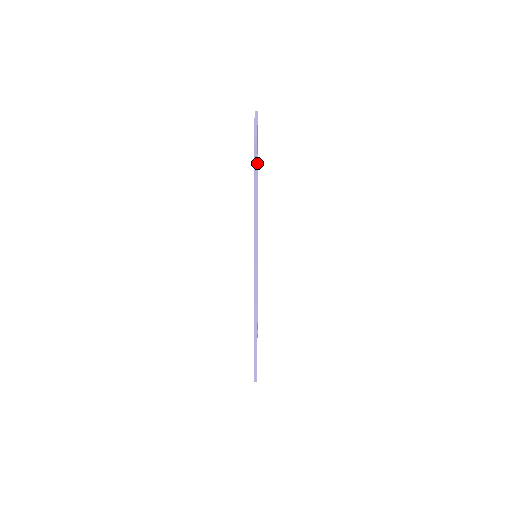
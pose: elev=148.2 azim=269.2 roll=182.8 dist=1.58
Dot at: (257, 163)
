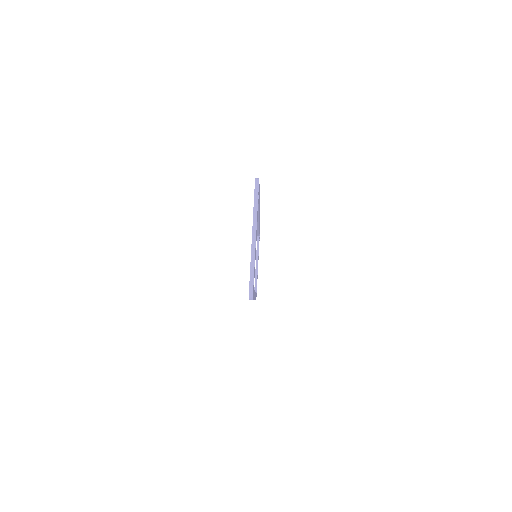
Dot at: occluded
